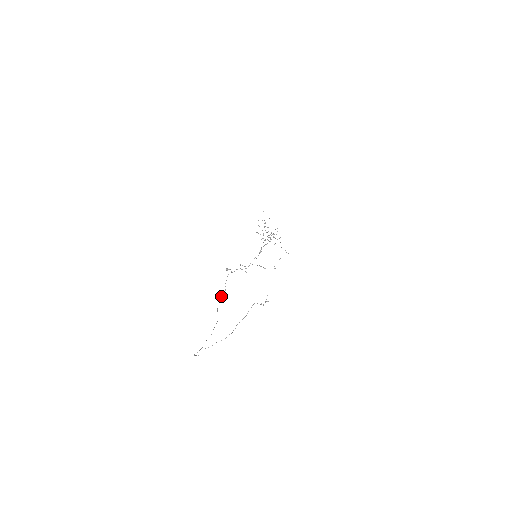
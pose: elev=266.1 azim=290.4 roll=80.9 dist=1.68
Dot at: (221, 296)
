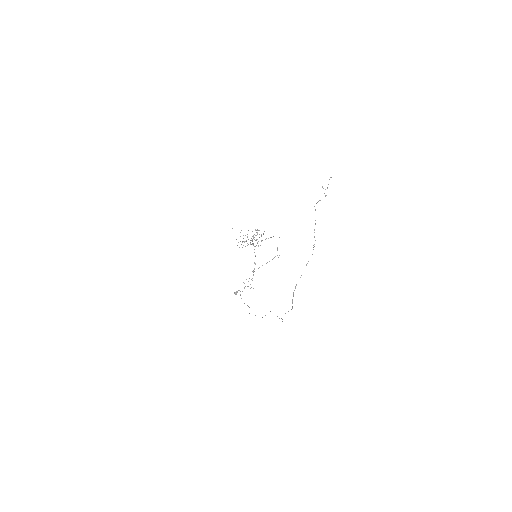
Dot at: occluded
